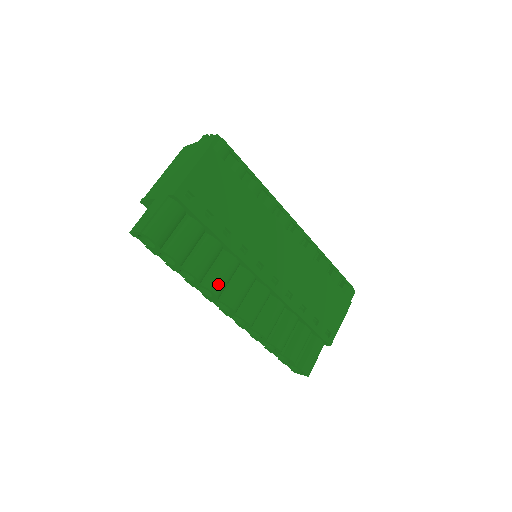
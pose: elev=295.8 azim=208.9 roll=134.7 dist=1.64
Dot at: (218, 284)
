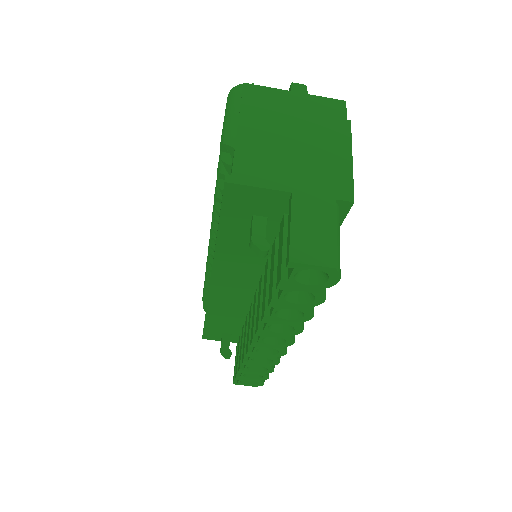
Dot at: occluded
